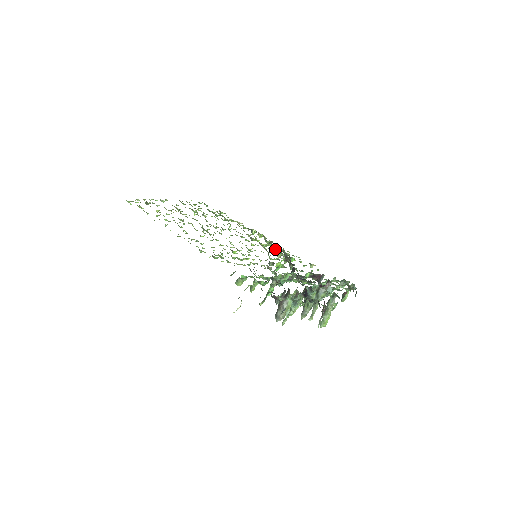
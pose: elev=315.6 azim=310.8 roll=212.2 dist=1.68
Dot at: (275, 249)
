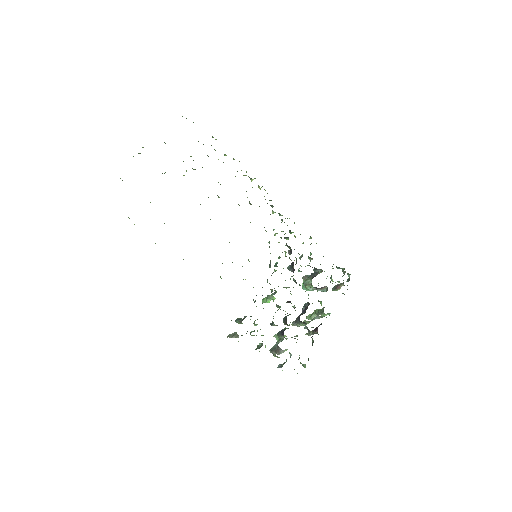
Dot at: occluded
